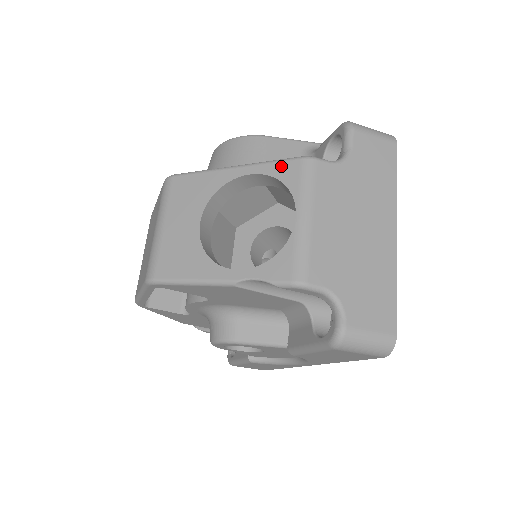
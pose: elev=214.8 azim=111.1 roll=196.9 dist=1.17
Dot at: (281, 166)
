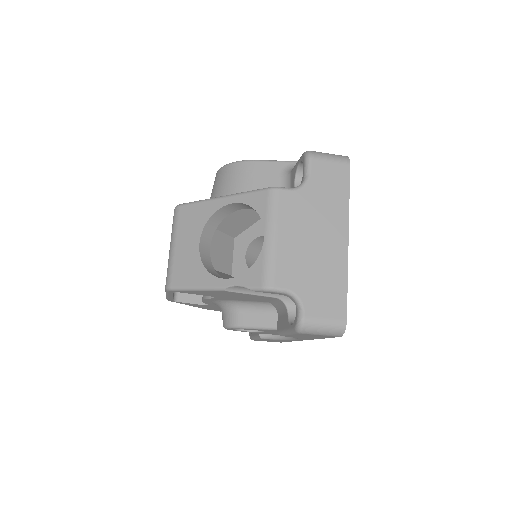
Dot at: (254, 196)
